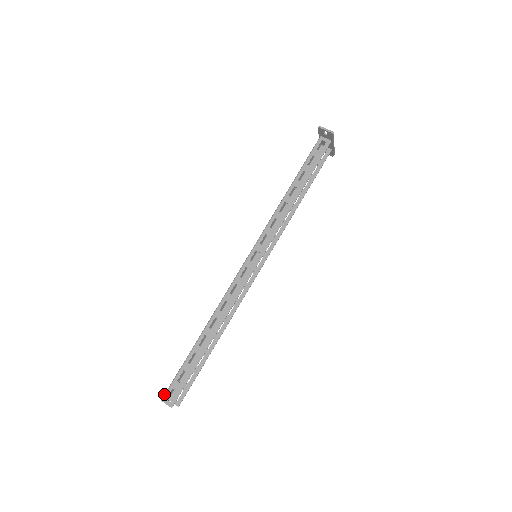
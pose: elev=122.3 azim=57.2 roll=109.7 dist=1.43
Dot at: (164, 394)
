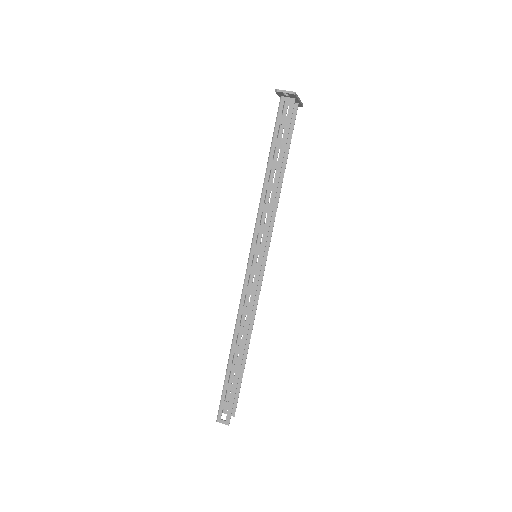
Dot at: (217, 415)
